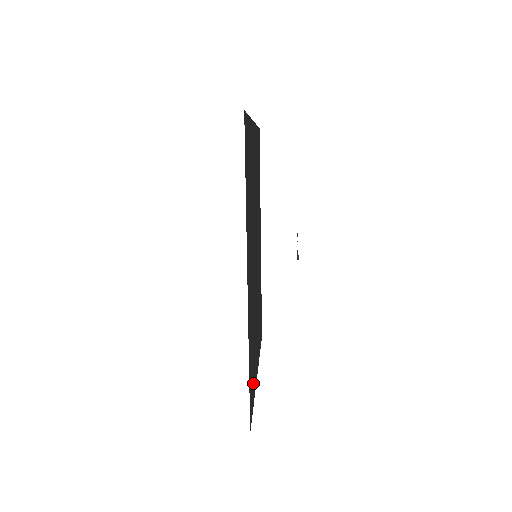
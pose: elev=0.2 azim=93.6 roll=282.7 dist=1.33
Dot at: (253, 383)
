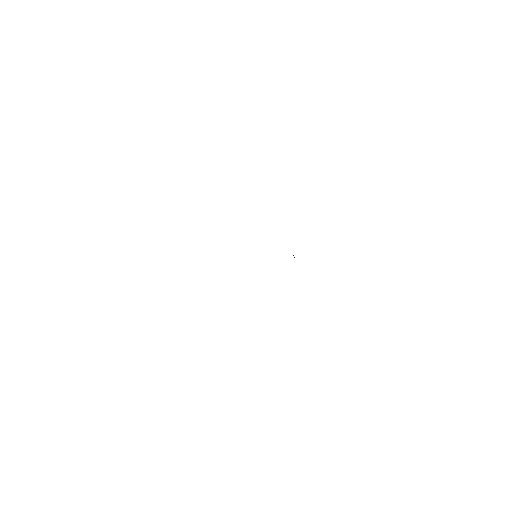
Dot at: occluded
